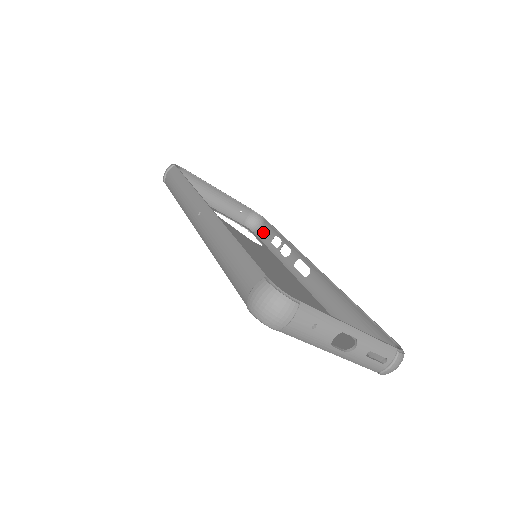
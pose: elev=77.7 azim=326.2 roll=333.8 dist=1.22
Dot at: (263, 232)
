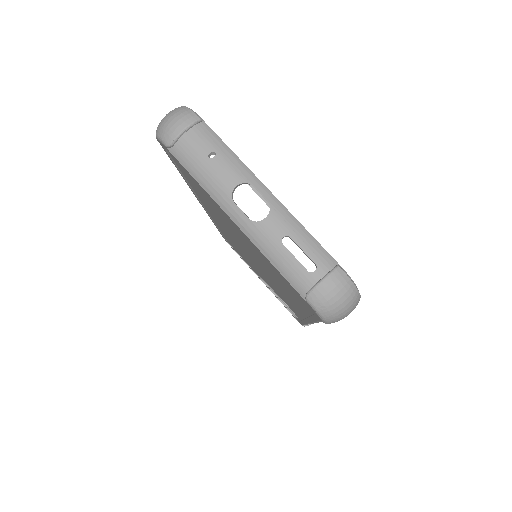
Dot at: occluded
